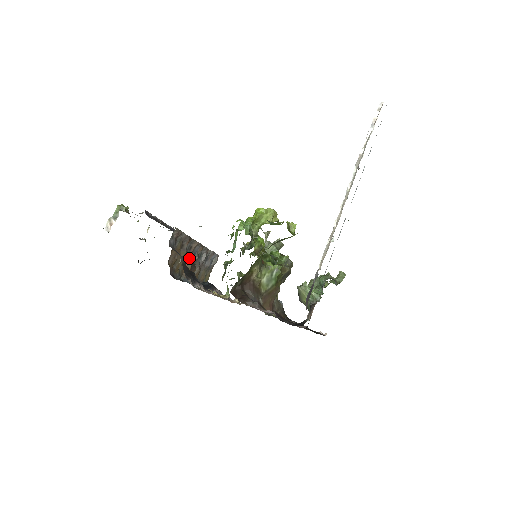
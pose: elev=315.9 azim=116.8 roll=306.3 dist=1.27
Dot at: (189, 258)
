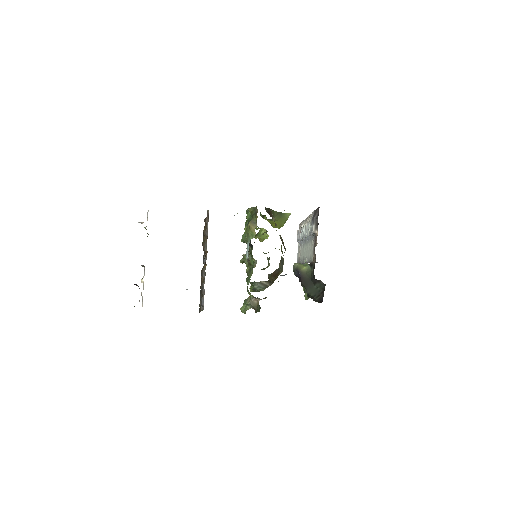
Dot at: occluded
